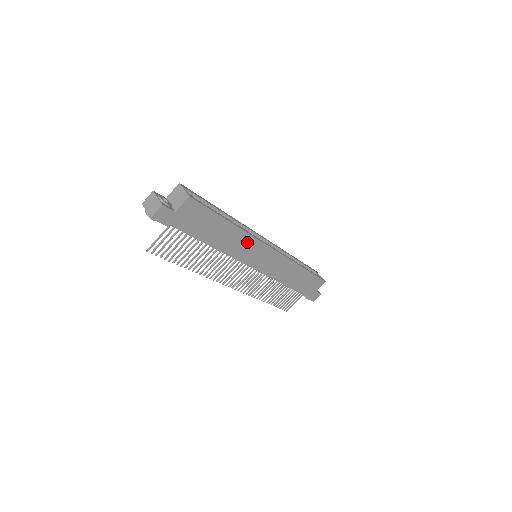
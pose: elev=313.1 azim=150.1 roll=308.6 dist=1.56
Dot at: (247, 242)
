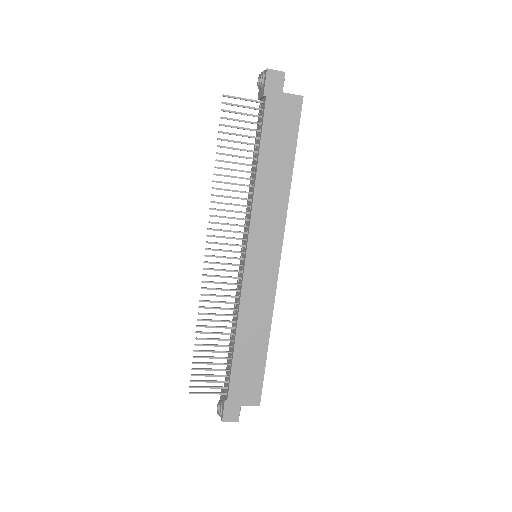
Dot at: (277, 214)
